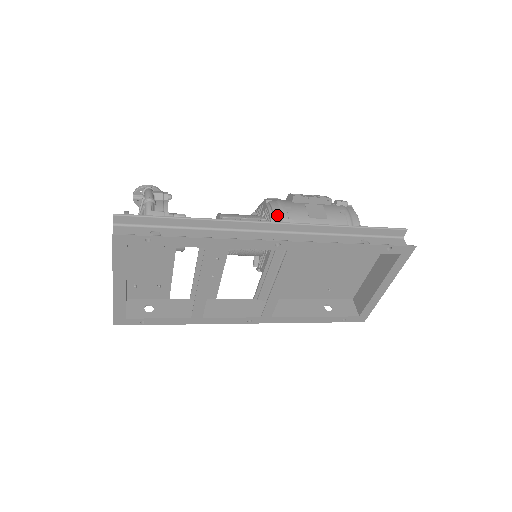
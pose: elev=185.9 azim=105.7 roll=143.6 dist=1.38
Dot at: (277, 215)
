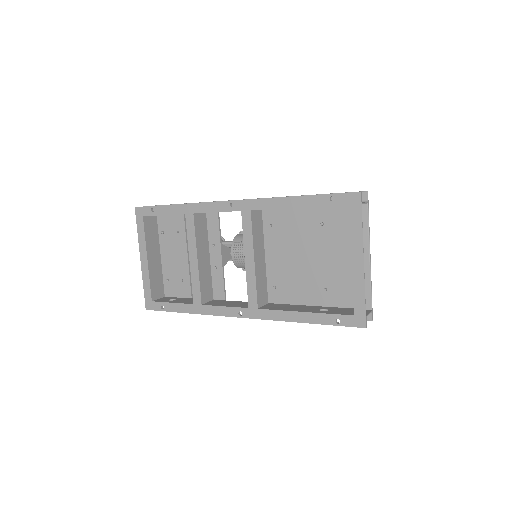
Dot at: occluded
